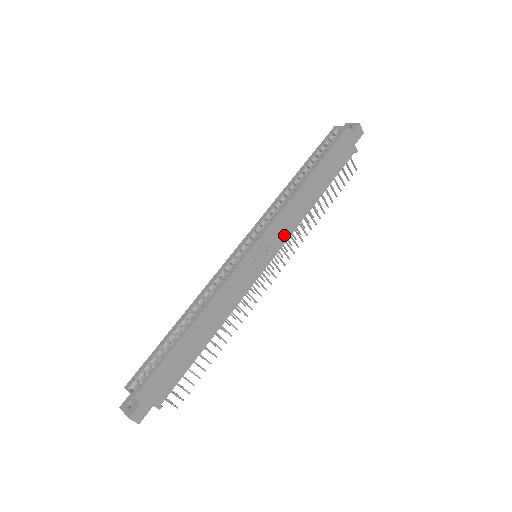
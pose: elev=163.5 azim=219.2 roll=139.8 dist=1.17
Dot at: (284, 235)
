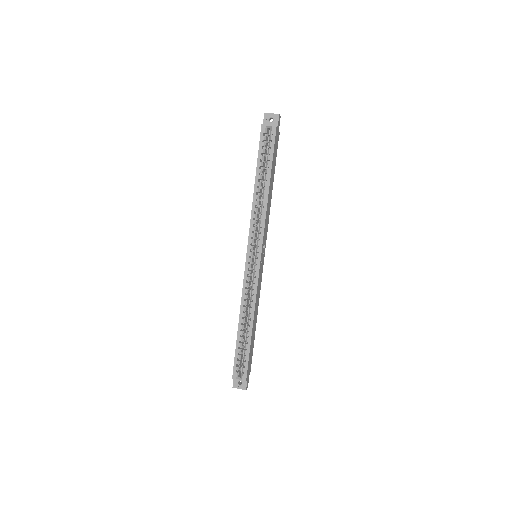
Dot at: (266, 232)
